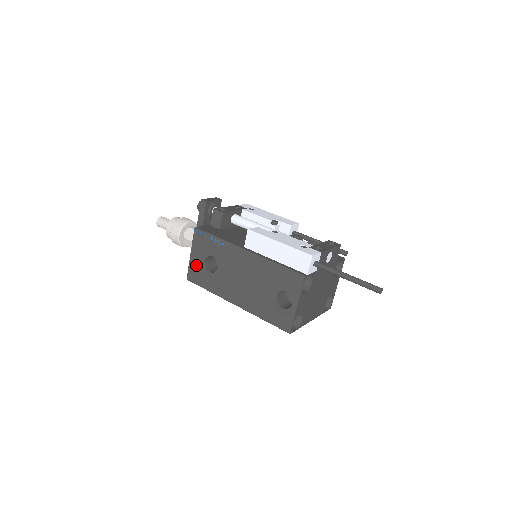
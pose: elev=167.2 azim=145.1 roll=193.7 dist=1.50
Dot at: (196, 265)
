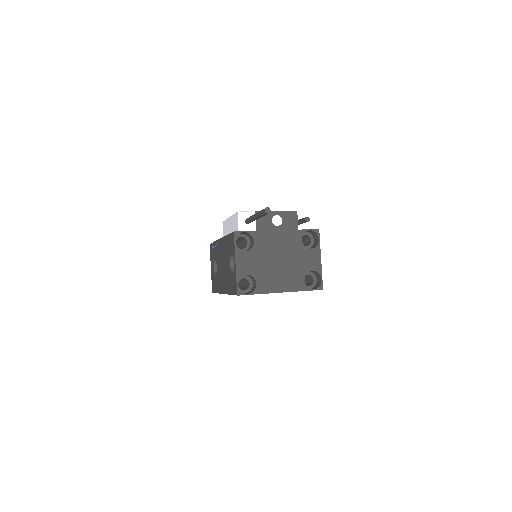
Dot at: (213, 275)
